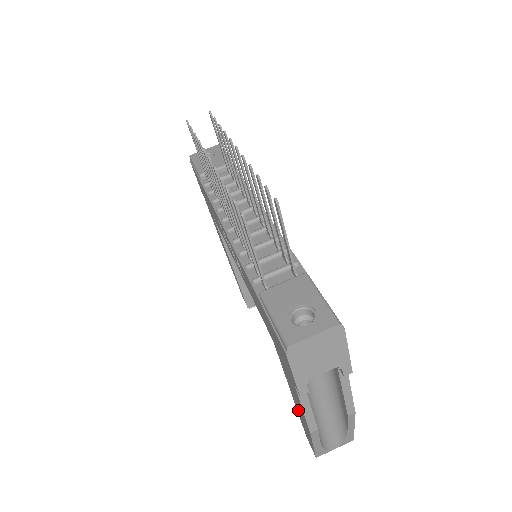
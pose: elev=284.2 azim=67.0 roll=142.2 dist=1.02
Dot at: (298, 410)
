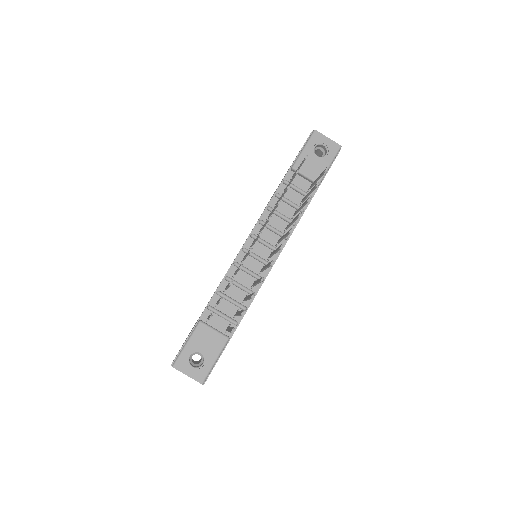
Dot at: occluded
